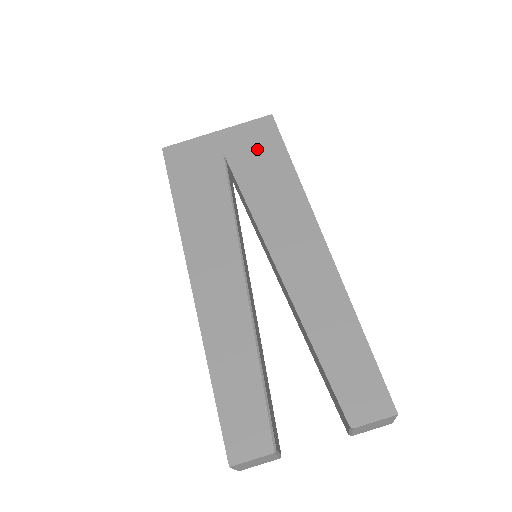
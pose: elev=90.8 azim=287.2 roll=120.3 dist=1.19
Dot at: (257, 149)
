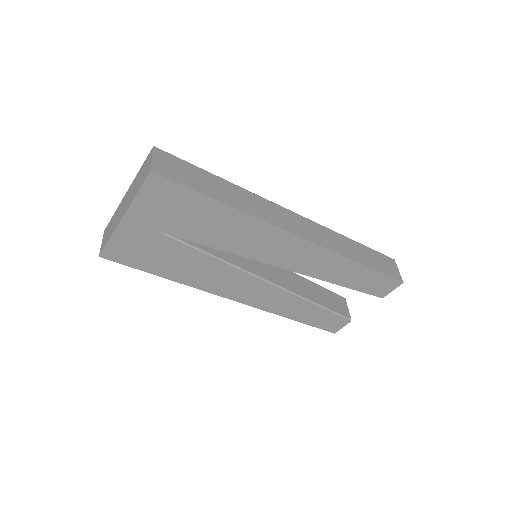
Dot at: (180, 211)
